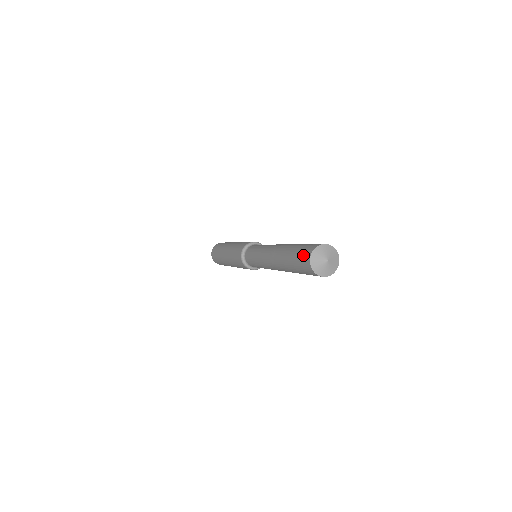
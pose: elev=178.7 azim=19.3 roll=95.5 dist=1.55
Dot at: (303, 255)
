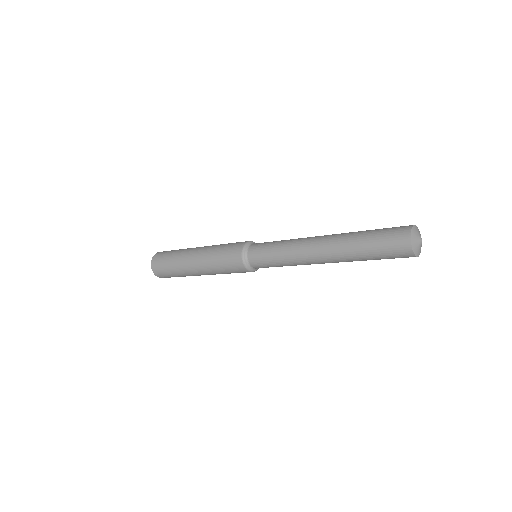
Dot at: (396, 230)
